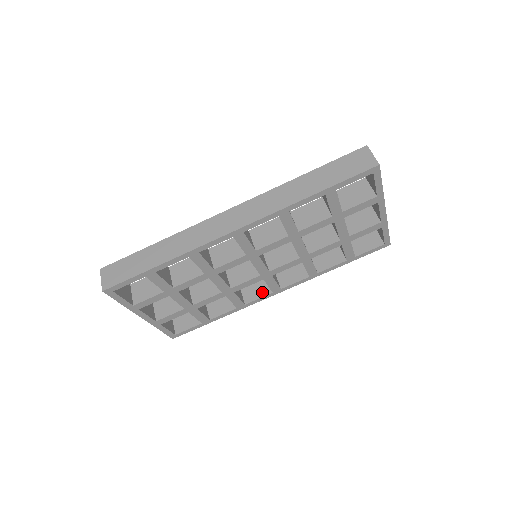
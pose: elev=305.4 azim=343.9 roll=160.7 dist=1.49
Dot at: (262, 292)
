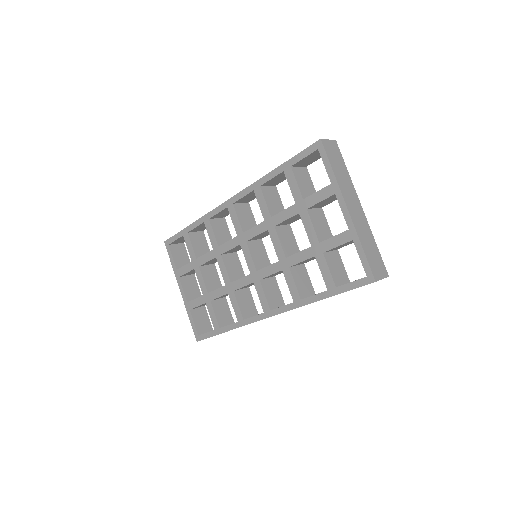
Dot at: occluded
